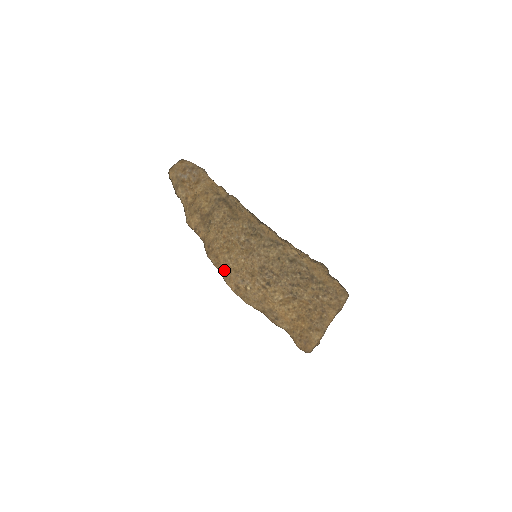
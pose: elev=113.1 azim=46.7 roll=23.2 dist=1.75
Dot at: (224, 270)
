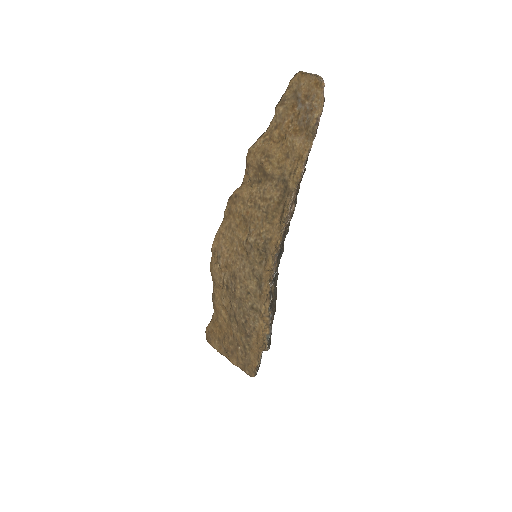
Dot at: (223, 228)
